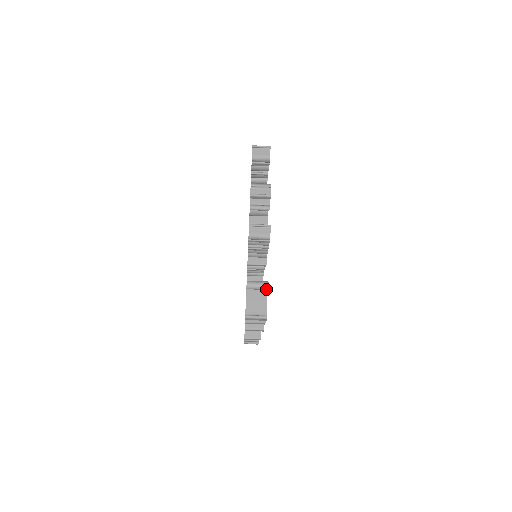
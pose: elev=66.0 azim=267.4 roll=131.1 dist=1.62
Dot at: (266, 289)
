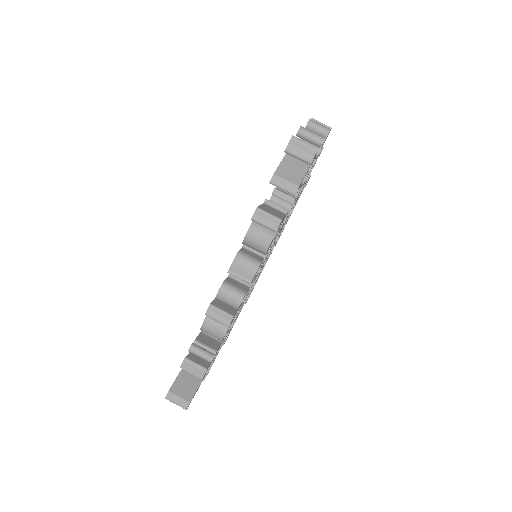
Dot at: (321, 140)
